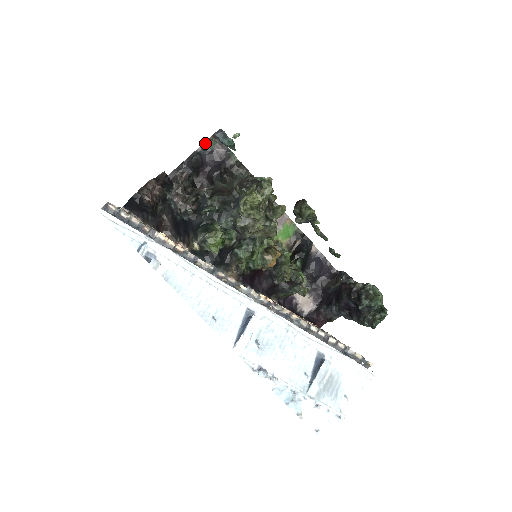
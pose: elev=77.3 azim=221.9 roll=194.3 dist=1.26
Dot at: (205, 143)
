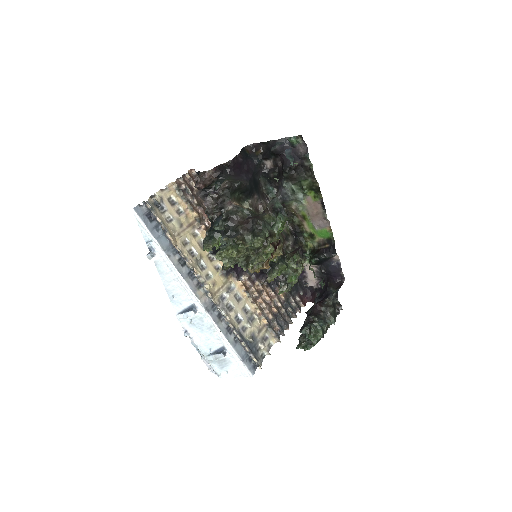
Dot at: (291, 138)
